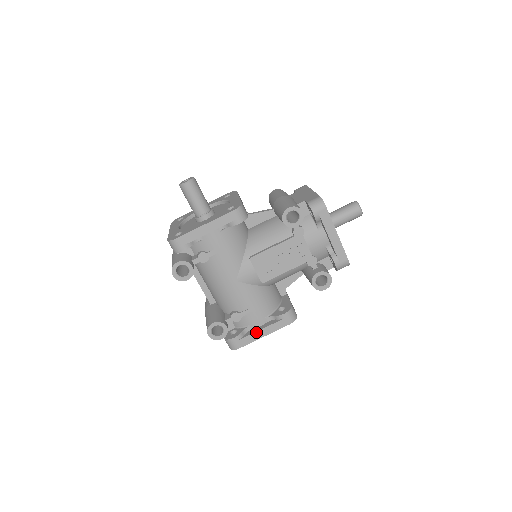
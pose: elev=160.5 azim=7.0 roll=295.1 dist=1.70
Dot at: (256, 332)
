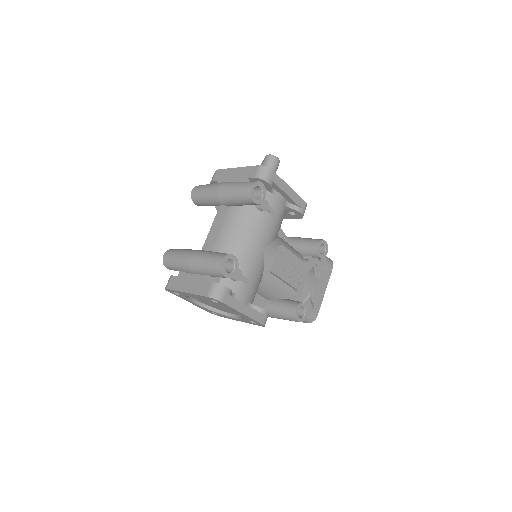
Dot at: (243, 303)
